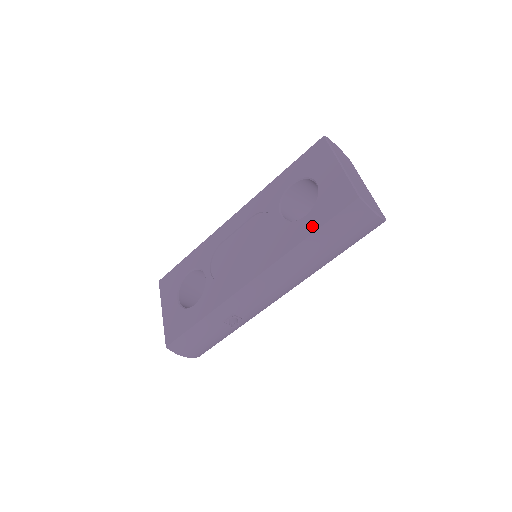
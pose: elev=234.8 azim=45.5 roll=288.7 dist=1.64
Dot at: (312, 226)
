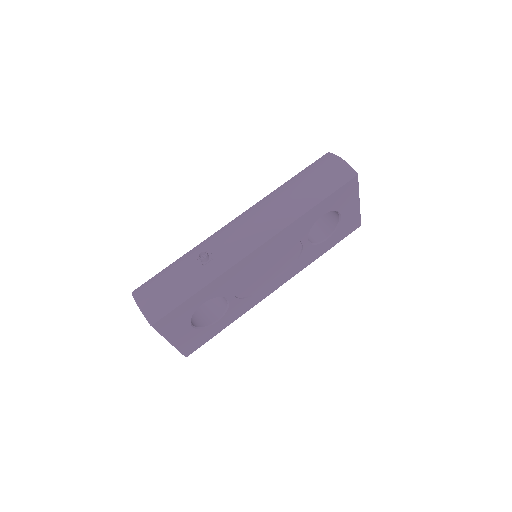
Dot at: occluded
